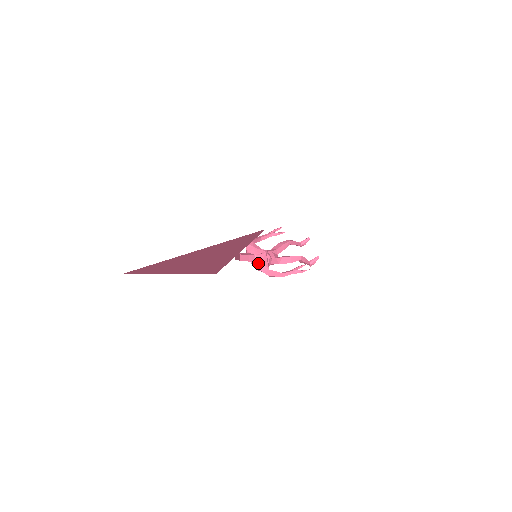
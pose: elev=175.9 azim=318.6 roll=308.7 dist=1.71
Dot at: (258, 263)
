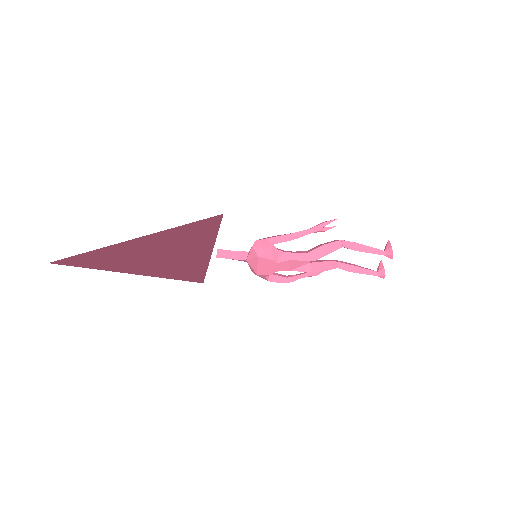
Dot at: occluded
